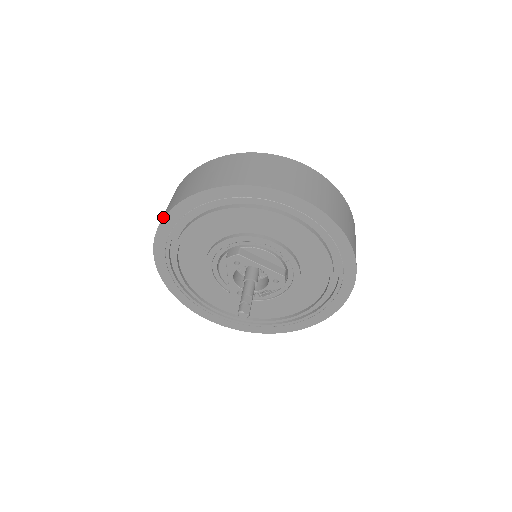
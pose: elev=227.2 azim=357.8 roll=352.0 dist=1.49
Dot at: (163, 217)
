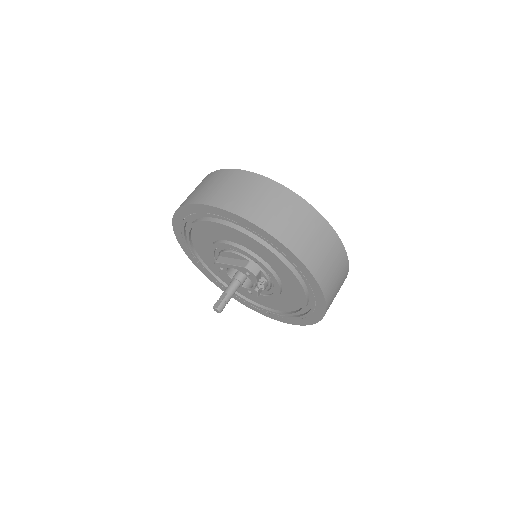
Dot at: occluded
